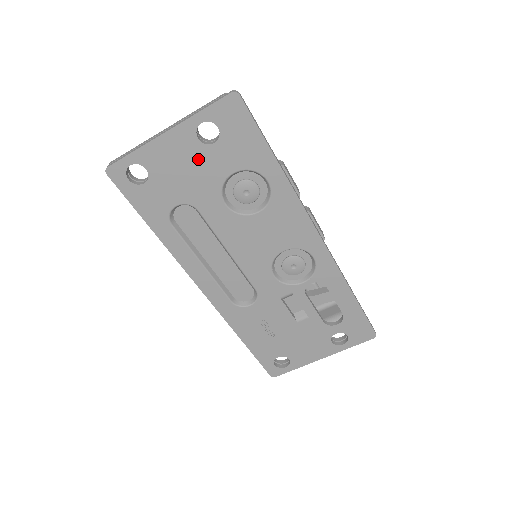
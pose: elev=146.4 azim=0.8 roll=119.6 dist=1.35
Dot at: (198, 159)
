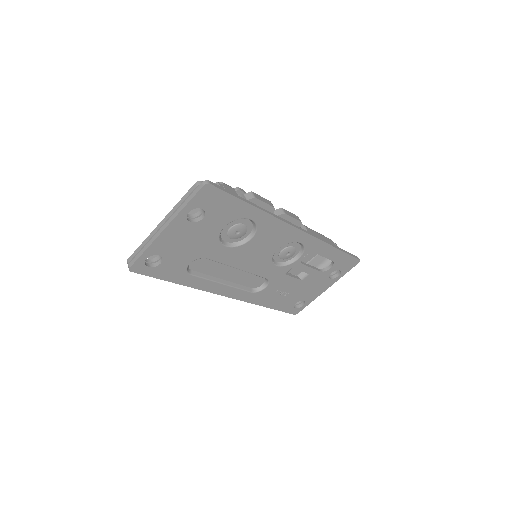
Dot at: (195, 232)
